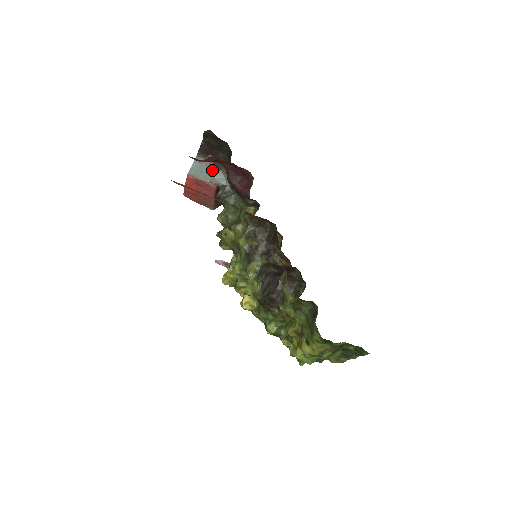
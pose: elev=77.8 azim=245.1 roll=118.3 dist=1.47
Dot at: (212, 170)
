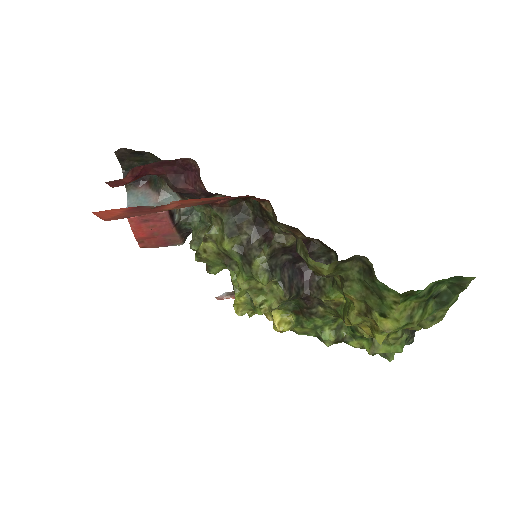
Dot at: (152, 195)
